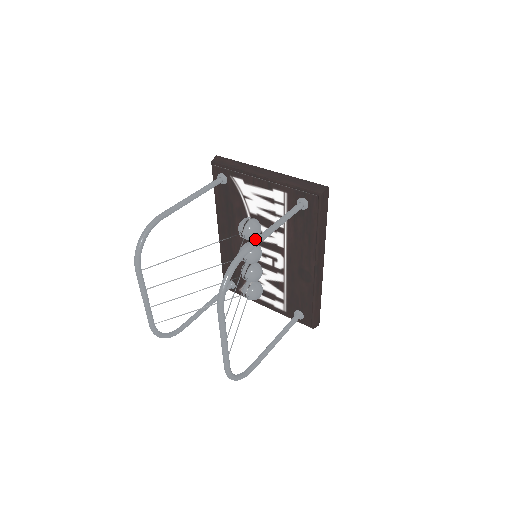
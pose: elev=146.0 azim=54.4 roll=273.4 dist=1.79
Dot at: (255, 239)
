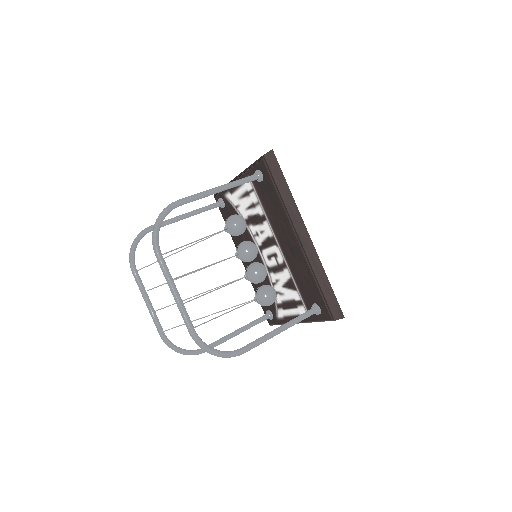
Dot at: (192, 195)
